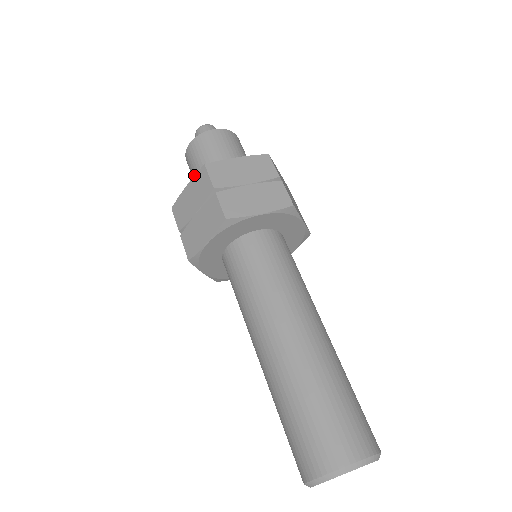
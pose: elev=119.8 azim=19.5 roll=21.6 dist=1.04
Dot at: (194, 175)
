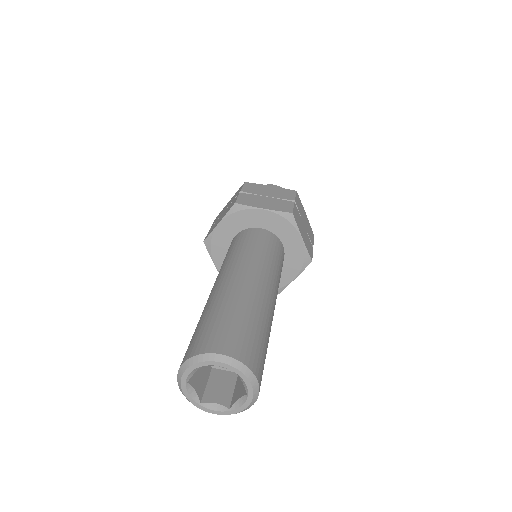
Dot at: (237, 191)
